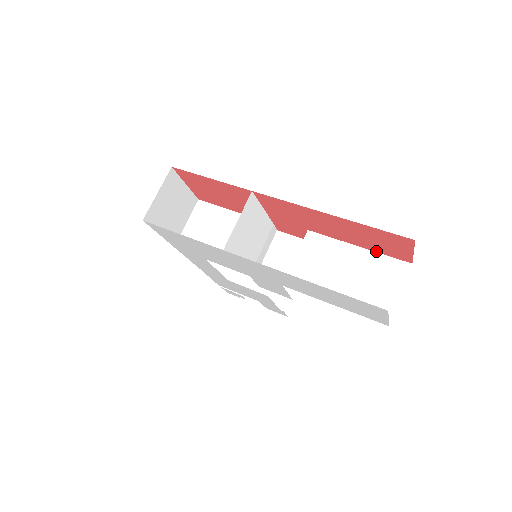
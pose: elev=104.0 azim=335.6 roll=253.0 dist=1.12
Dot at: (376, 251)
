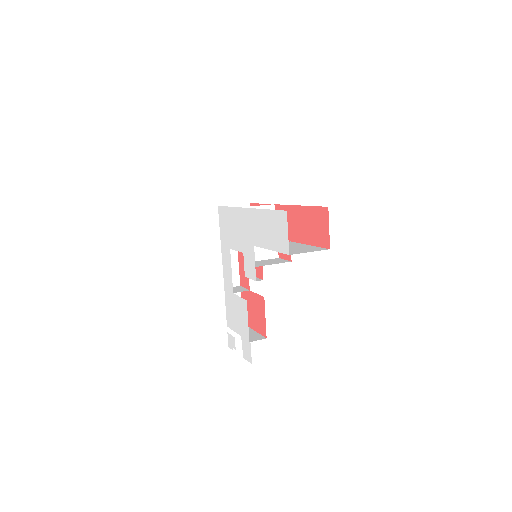
Dot at: (316, 245)
